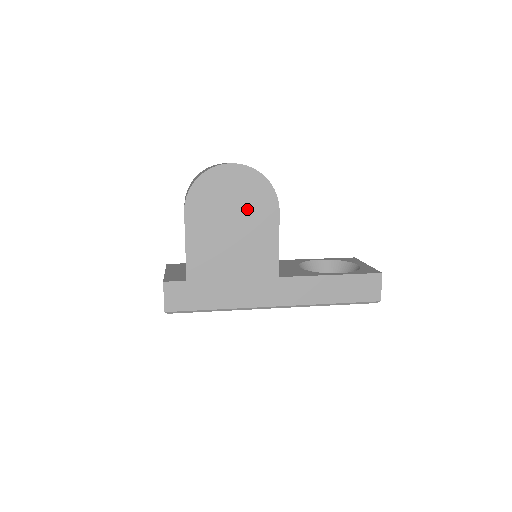
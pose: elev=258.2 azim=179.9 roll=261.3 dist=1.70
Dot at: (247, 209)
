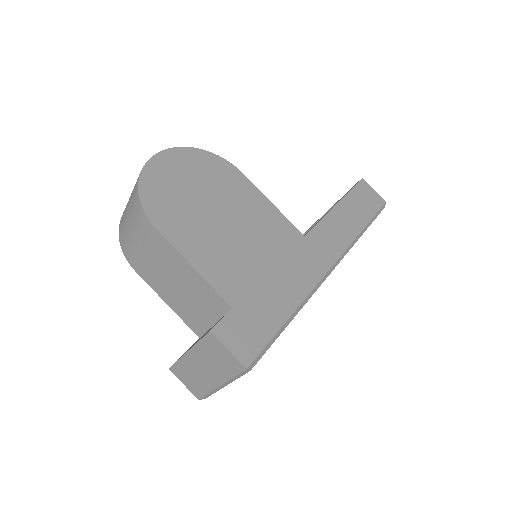
Dot at: (215, 188)
